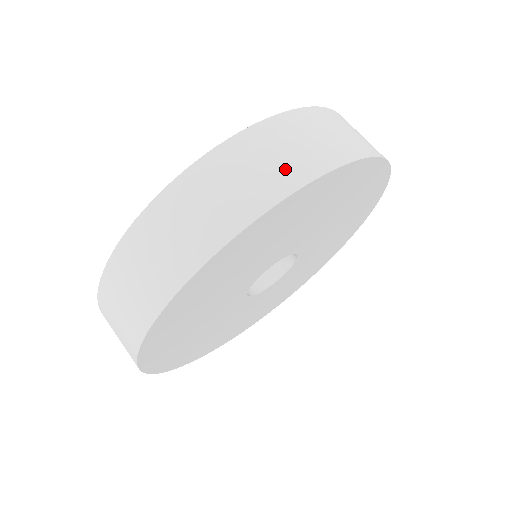
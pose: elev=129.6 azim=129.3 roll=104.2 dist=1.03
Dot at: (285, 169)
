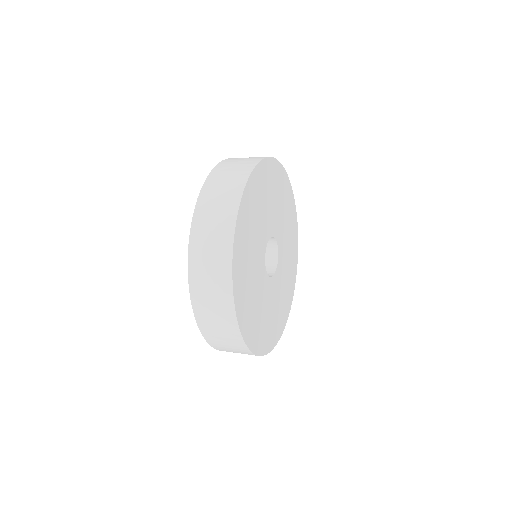
Dot at: (241, 169)
